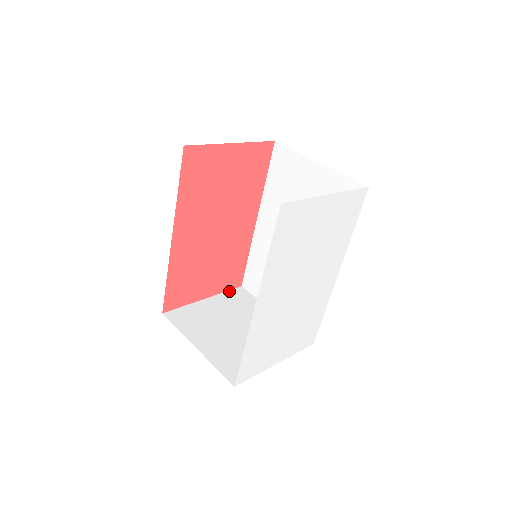
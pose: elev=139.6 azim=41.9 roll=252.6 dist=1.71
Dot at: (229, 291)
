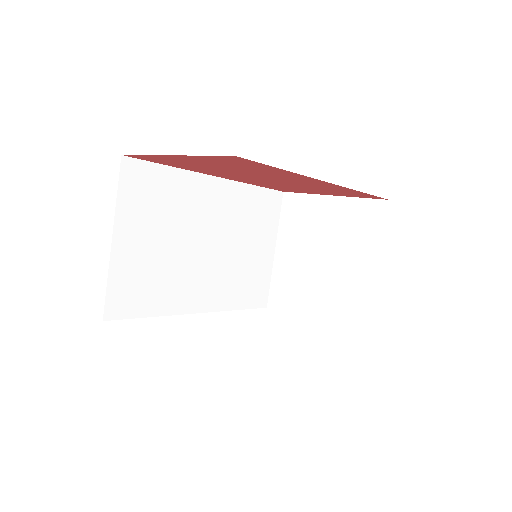
Dot at: (365, 199)
